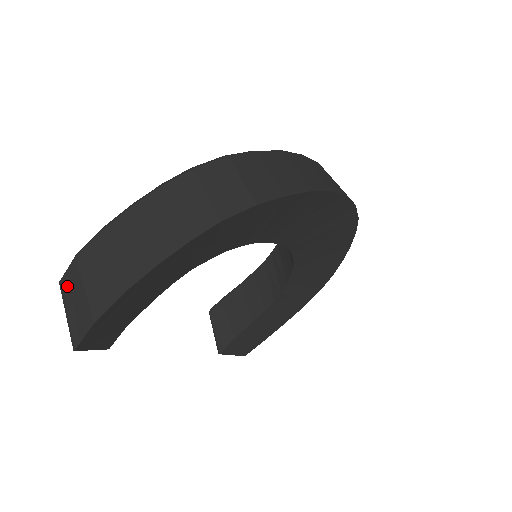
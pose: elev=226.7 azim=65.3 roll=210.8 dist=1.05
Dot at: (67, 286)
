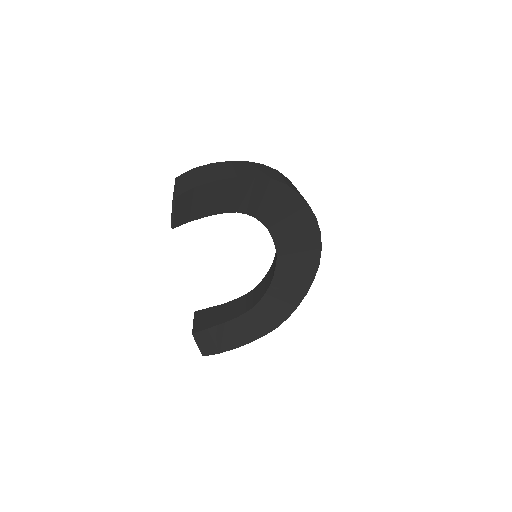
Dot at: (182, 178)
